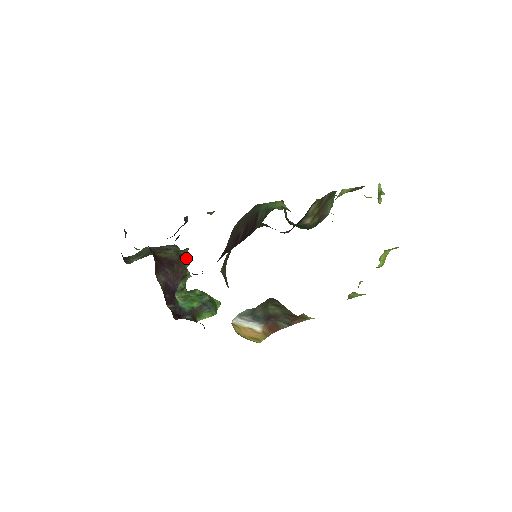
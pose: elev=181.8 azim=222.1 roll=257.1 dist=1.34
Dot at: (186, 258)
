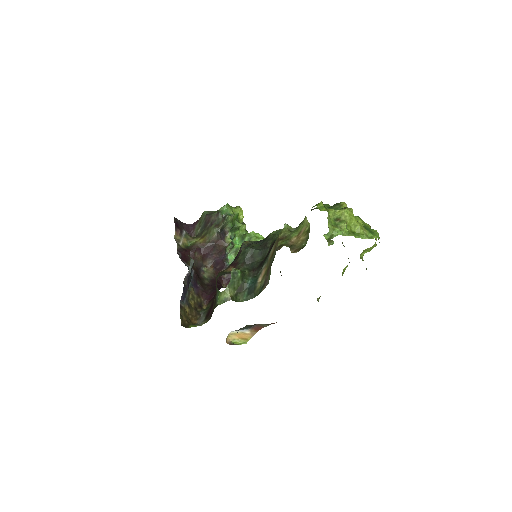
Dot at: (229, 221)
